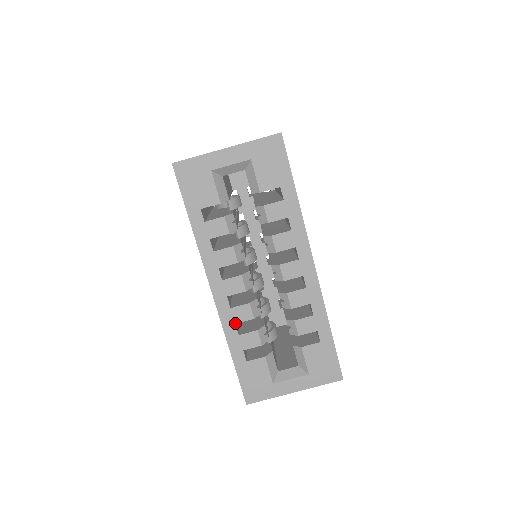
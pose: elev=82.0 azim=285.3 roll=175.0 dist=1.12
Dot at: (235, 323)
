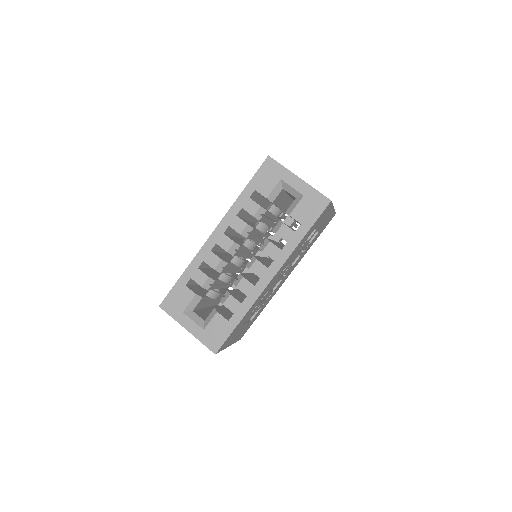
Dot at: (204, 260)
